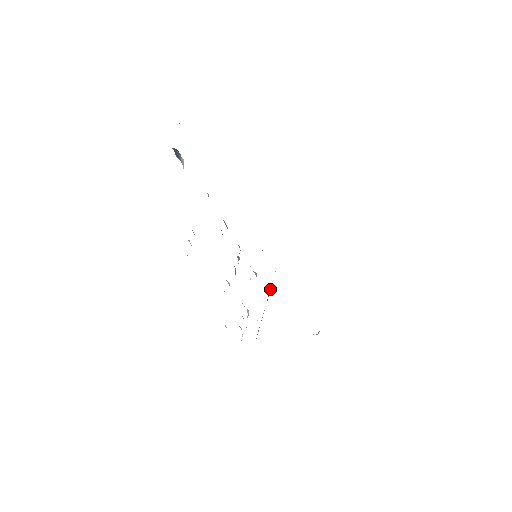
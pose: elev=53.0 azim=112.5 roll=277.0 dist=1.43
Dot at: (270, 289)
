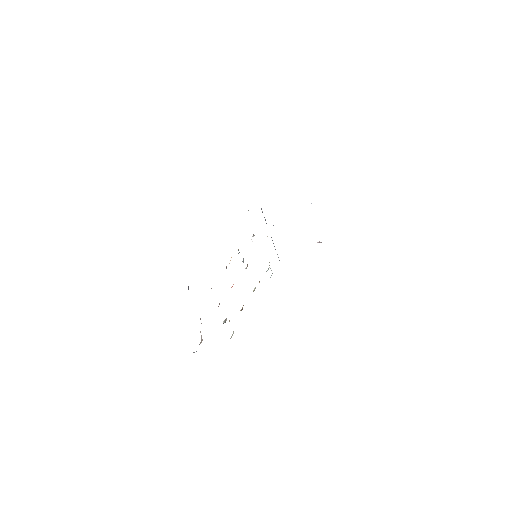
Dot at: occluded
